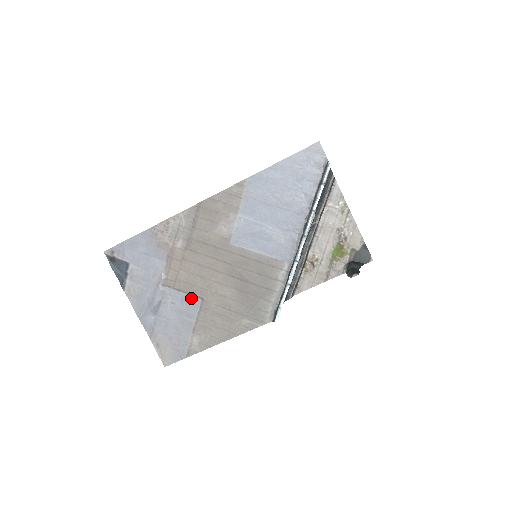
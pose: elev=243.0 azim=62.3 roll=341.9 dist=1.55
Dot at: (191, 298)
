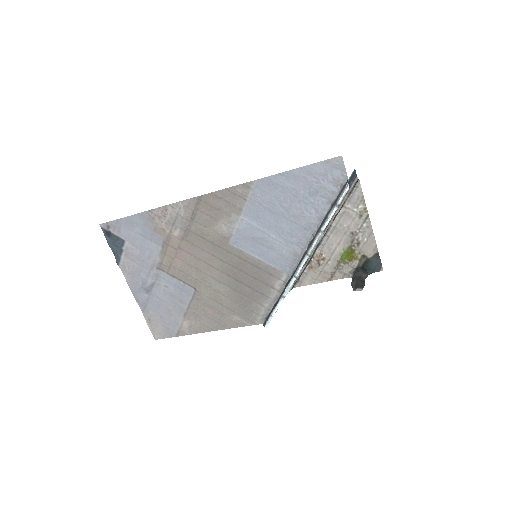
Dot at: (184, 286)
